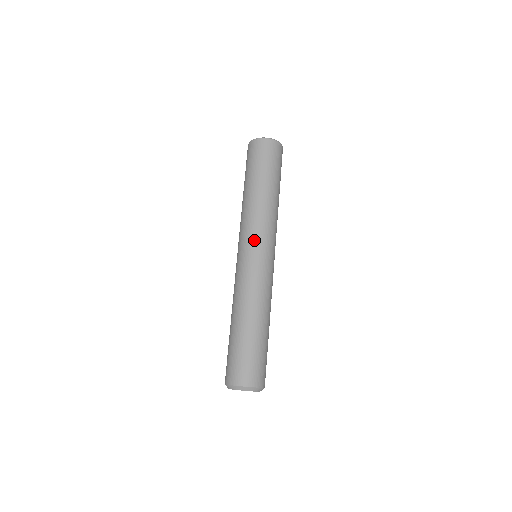
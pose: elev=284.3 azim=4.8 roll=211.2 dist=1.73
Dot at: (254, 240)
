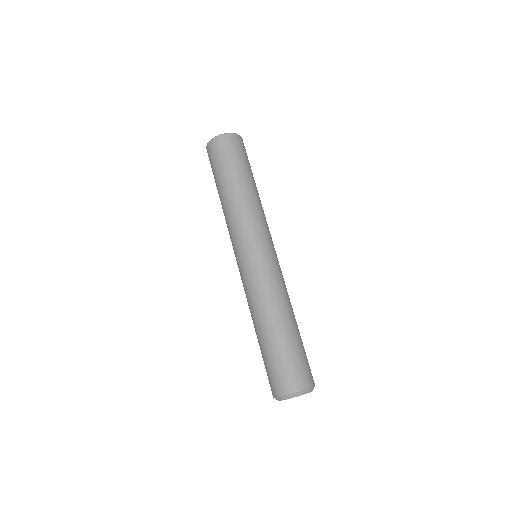
Dot at: (242, 243)
